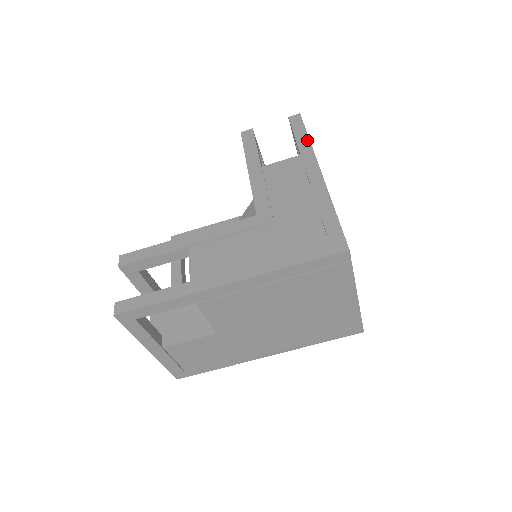
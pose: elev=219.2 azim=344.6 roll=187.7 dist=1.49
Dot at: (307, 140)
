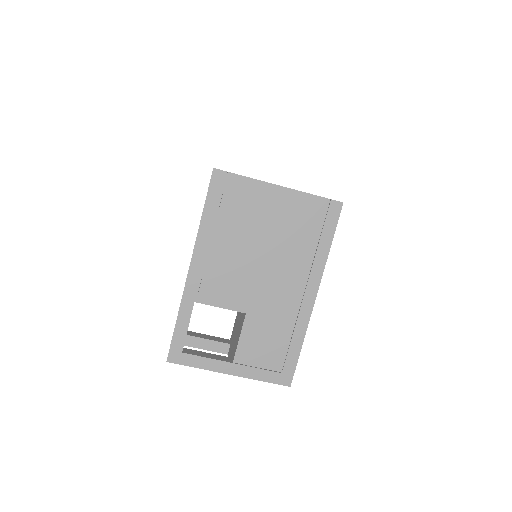
Dot at: occluded
